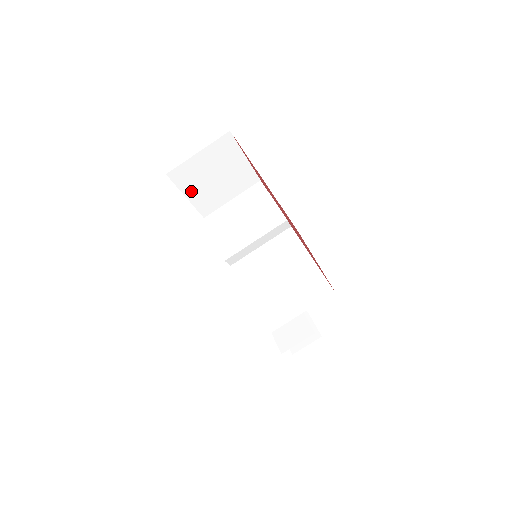
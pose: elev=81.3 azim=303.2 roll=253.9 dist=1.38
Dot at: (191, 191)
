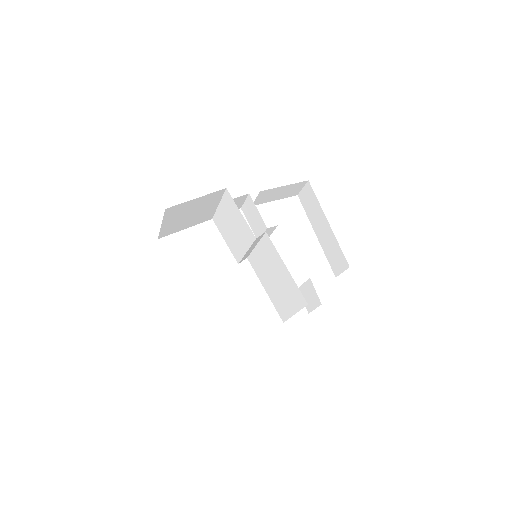
Dot at: (185, 226)
